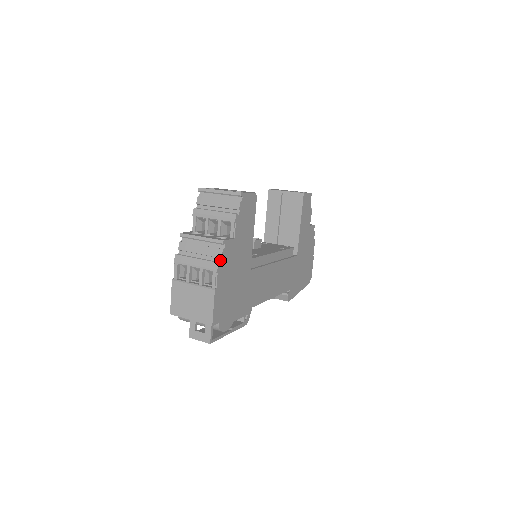
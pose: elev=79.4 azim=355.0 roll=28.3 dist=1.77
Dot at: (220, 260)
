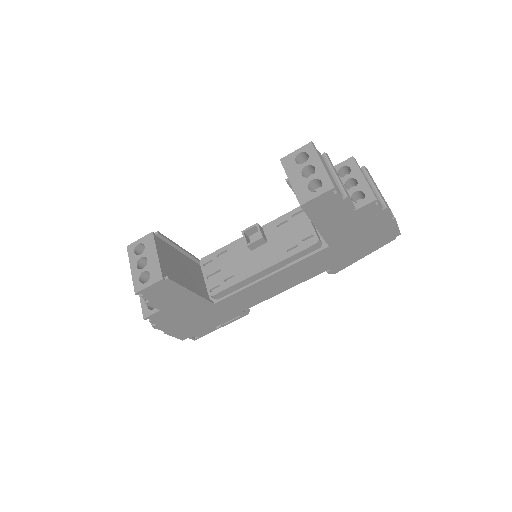
Dot at: (154, 322)
